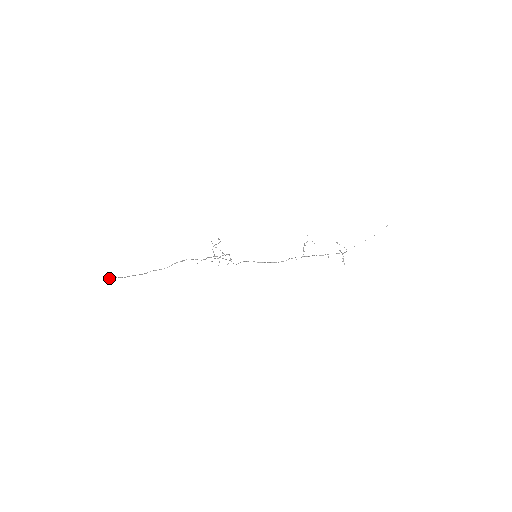
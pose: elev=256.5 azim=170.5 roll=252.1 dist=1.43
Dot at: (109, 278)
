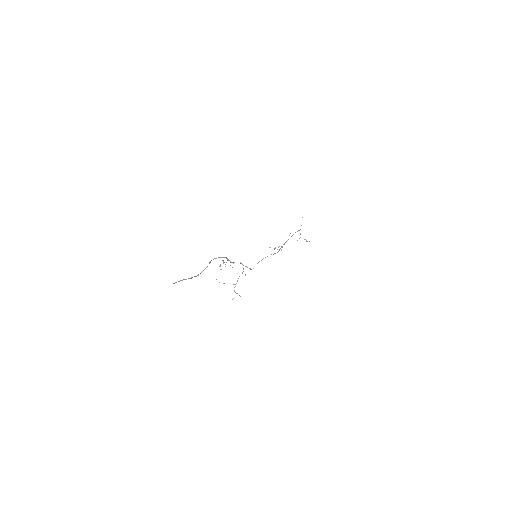
Dot at: (175, 282)
